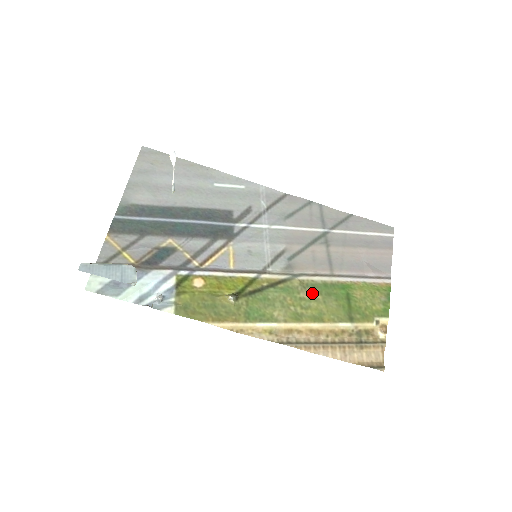
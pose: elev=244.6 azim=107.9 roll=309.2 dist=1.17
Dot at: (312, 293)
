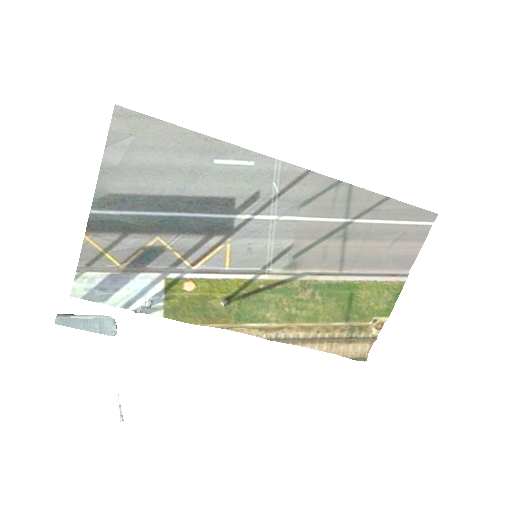
Dot at: (312, 294)
